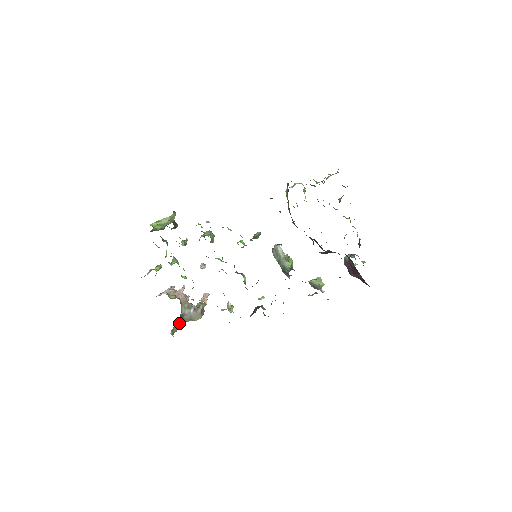
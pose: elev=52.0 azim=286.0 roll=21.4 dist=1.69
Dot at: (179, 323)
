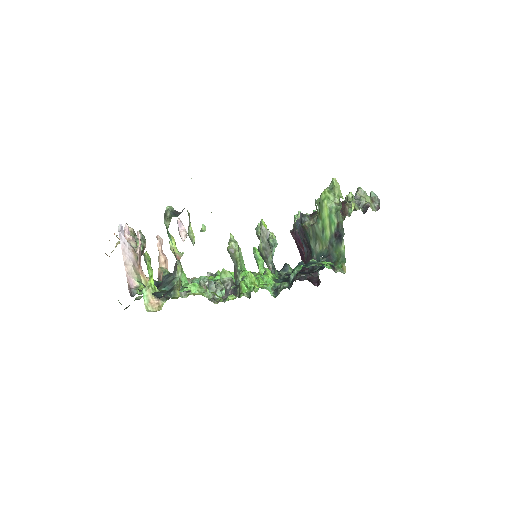
Dot at: occluded
